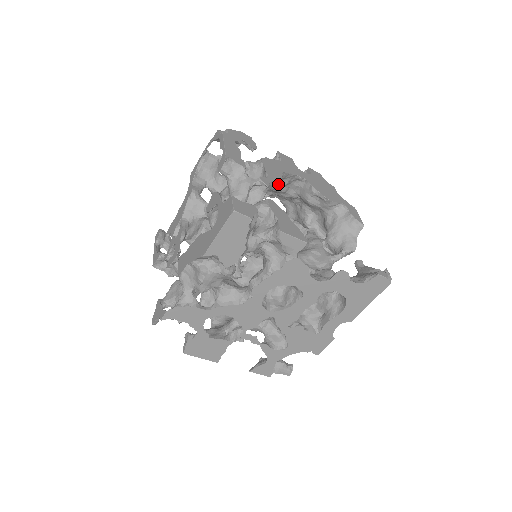
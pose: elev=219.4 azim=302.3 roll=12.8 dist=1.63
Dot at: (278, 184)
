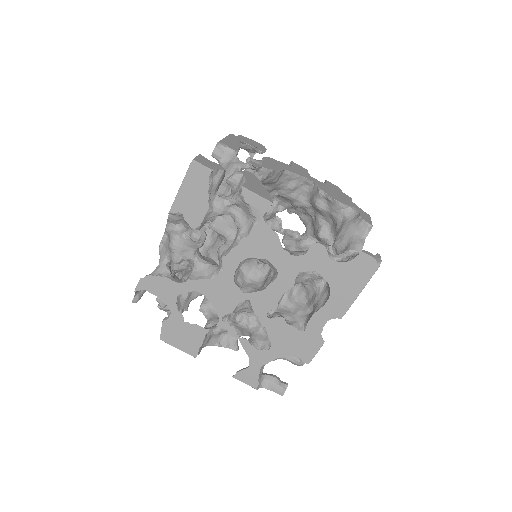
Dot at: (285, 187)
